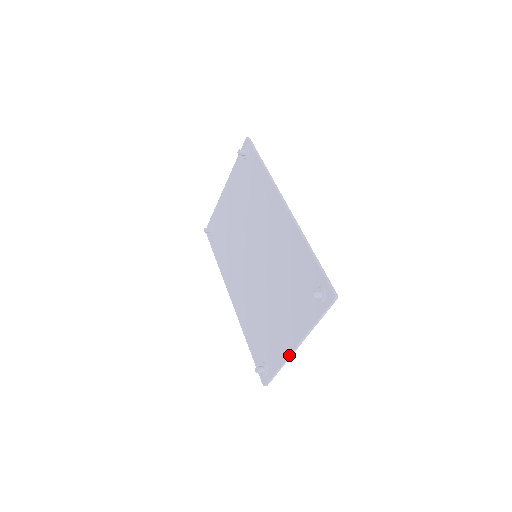
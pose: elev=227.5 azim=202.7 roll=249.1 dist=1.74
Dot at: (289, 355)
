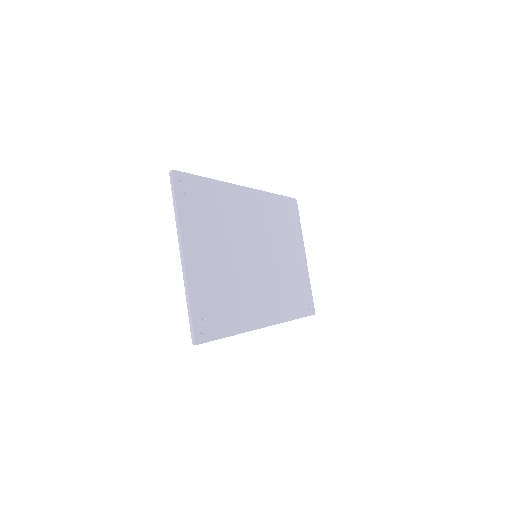
Dot at: (183, 272)
